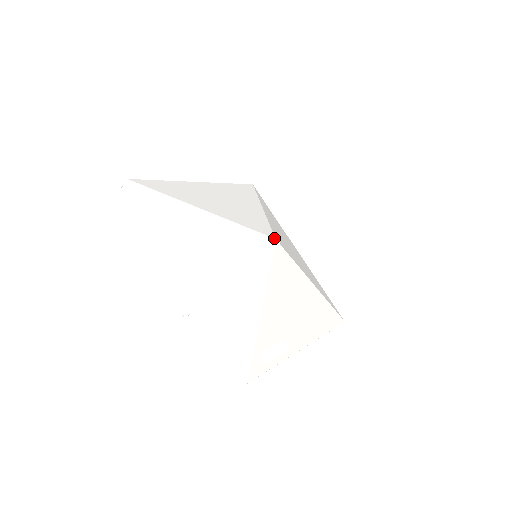
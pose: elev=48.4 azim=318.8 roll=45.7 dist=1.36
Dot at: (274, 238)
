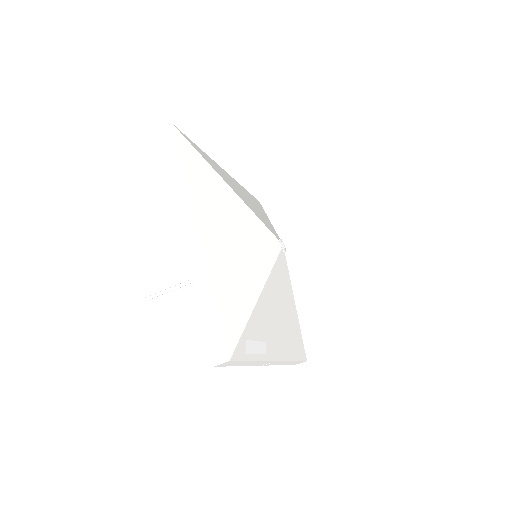
Dot at: (283, 243)
